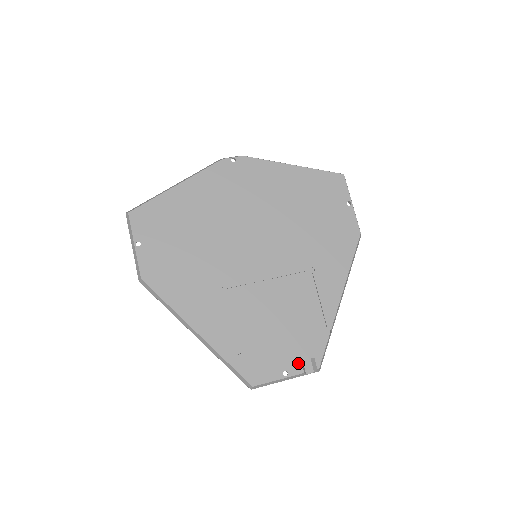
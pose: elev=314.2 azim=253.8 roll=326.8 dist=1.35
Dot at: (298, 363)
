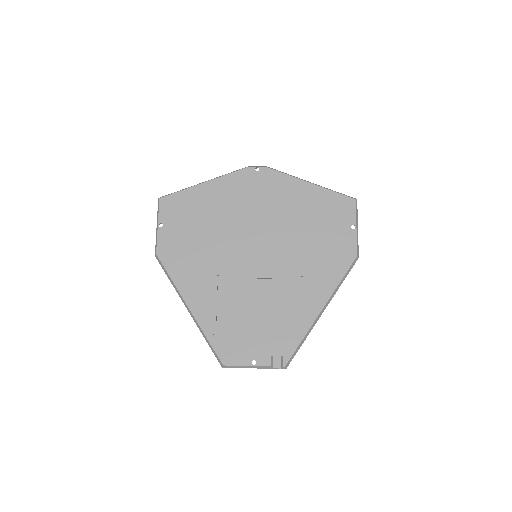
Dot at: (267, 356)
